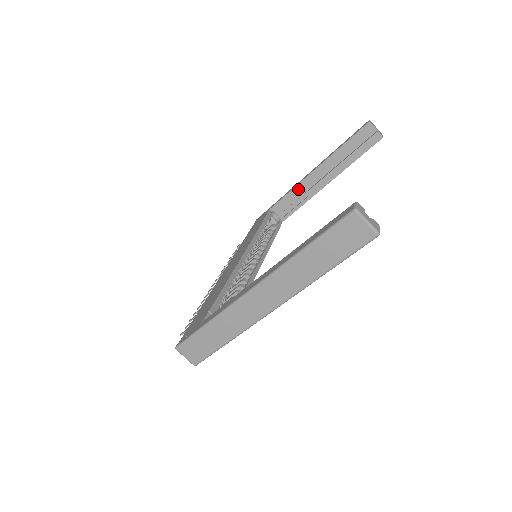
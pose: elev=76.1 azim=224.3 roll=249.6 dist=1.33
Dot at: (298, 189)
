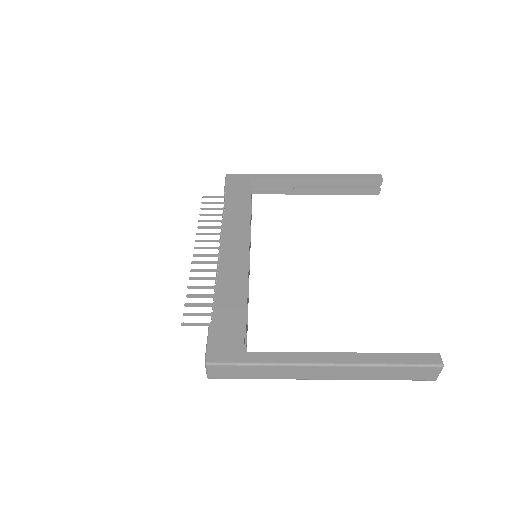
Dot at: (288, 180)
